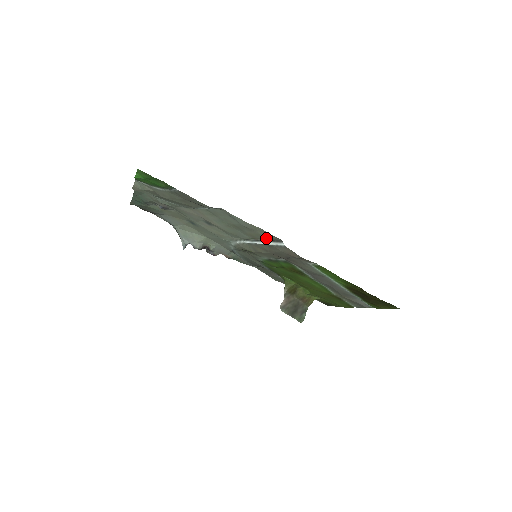
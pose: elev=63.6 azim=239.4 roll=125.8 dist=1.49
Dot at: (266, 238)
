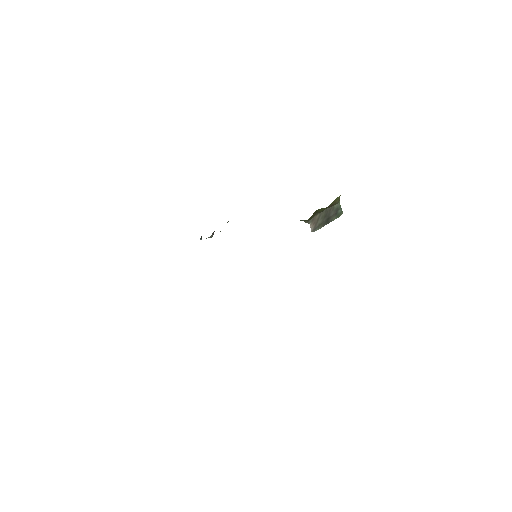
Dot at: occluded
